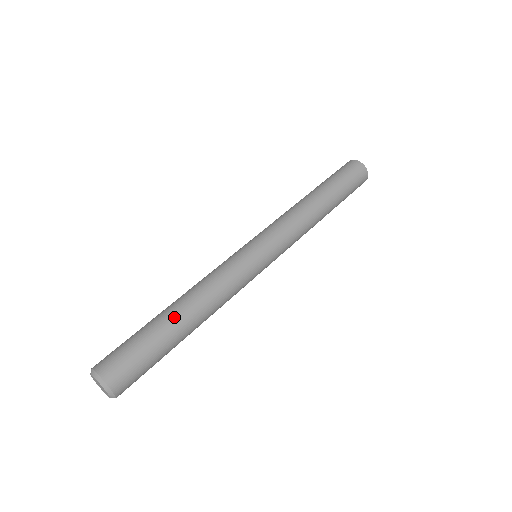
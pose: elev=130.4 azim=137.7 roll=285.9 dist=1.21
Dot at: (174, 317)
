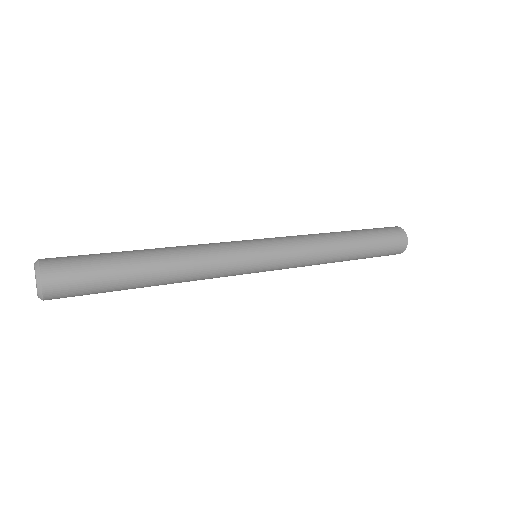
Dot at: (141, 252)
